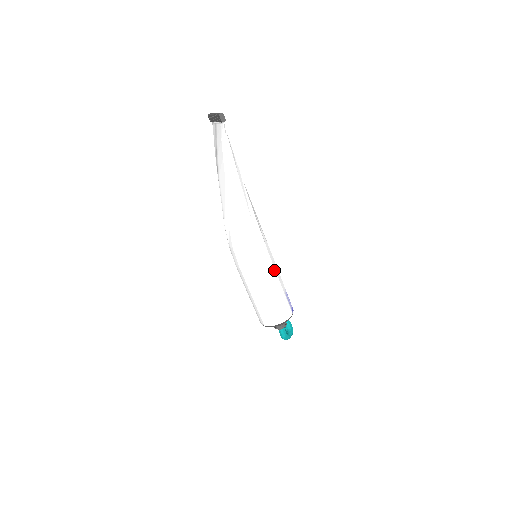
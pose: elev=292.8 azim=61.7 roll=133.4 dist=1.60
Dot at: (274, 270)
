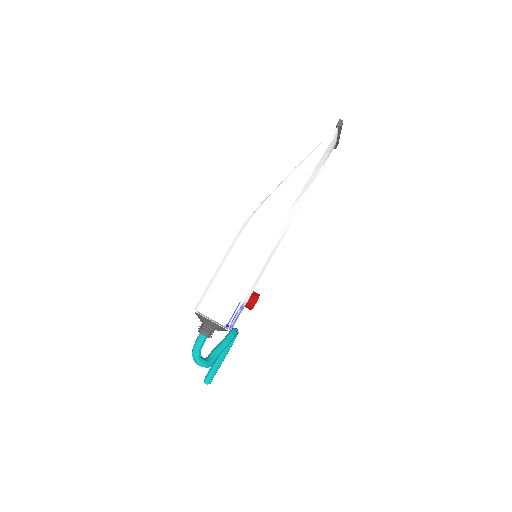
Dot at: (254, 268)
